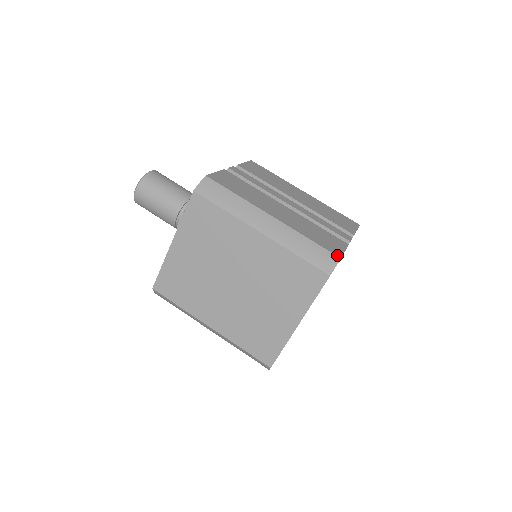
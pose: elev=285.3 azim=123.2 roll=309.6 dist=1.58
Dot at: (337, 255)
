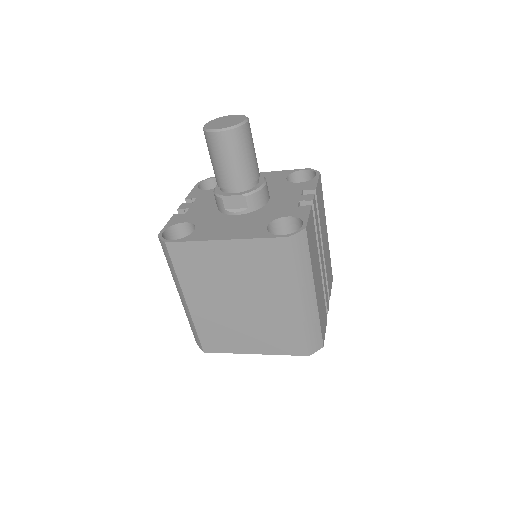
Dot at: (323, 343)
